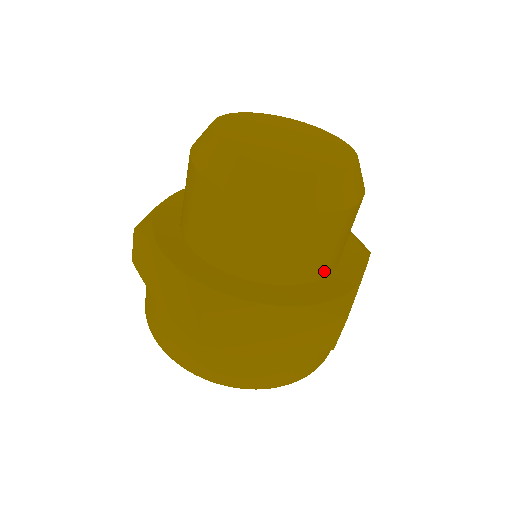
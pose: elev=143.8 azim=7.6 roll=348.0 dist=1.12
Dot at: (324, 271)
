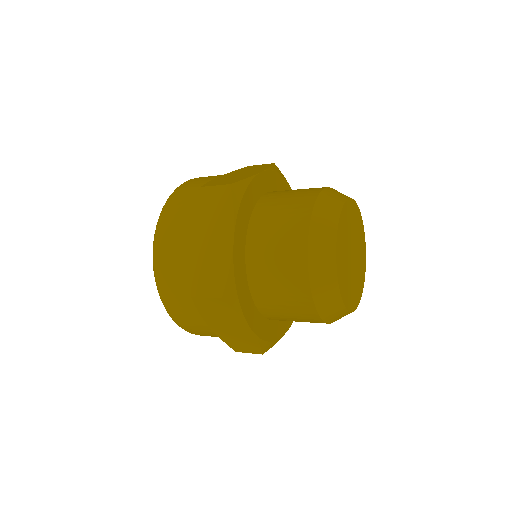
Dot at: occluded
